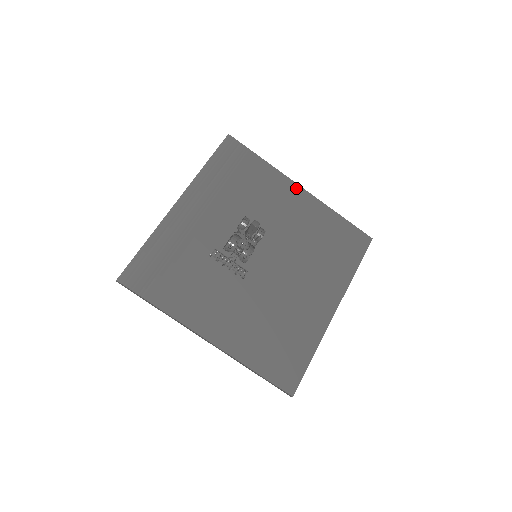
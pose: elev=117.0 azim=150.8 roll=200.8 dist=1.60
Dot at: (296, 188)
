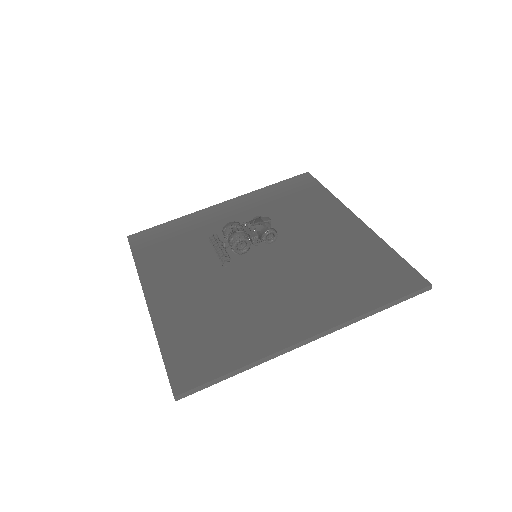
Dot at: (350, 217)
